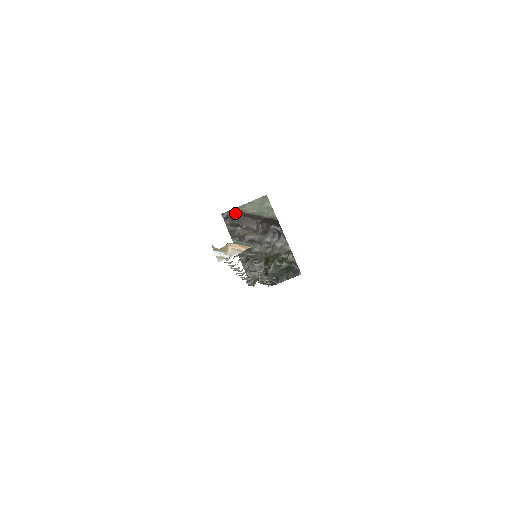
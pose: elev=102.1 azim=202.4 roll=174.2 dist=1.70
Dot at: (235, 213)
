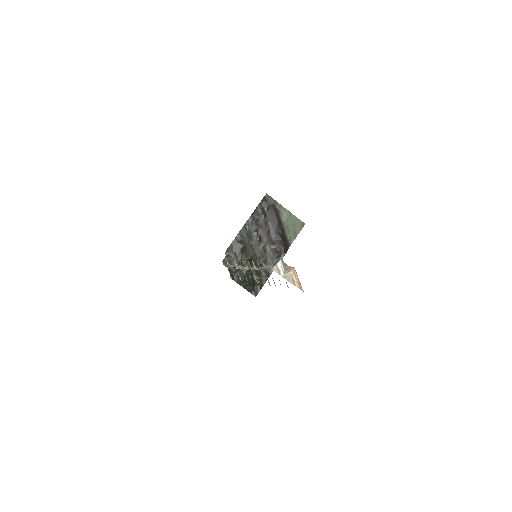
Dot at: (274, 205)
